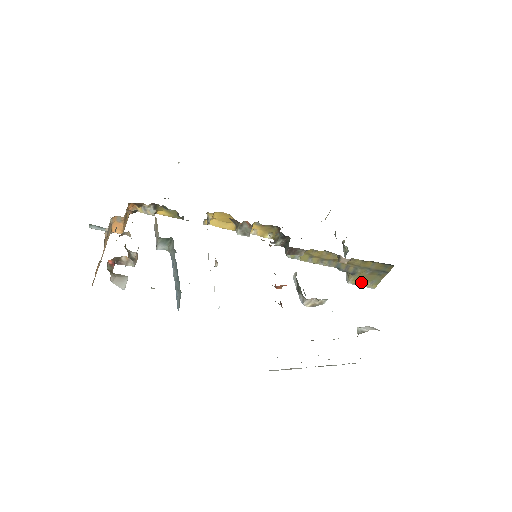
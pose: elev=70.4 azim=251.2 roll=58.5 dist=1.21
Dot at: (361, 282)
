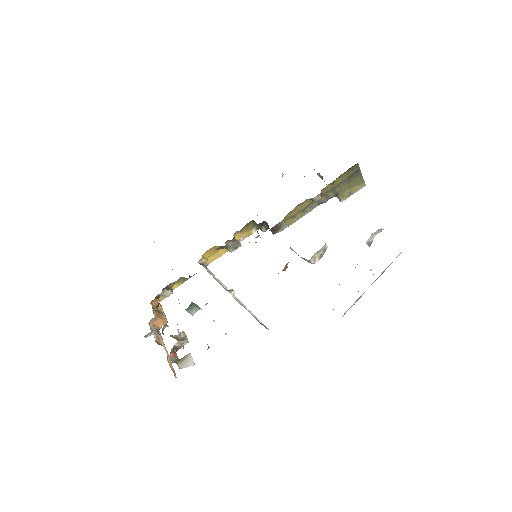
Dot at: (350, 192)
